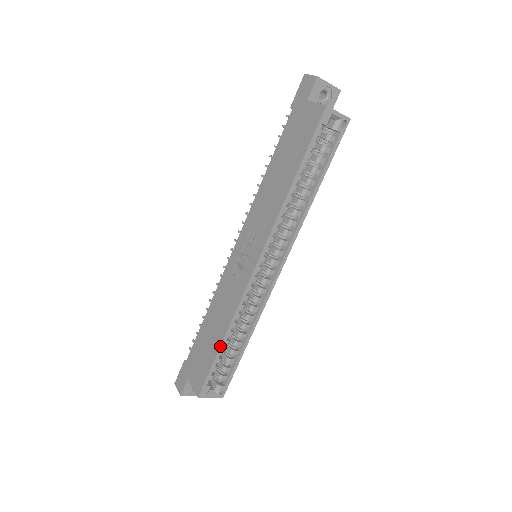
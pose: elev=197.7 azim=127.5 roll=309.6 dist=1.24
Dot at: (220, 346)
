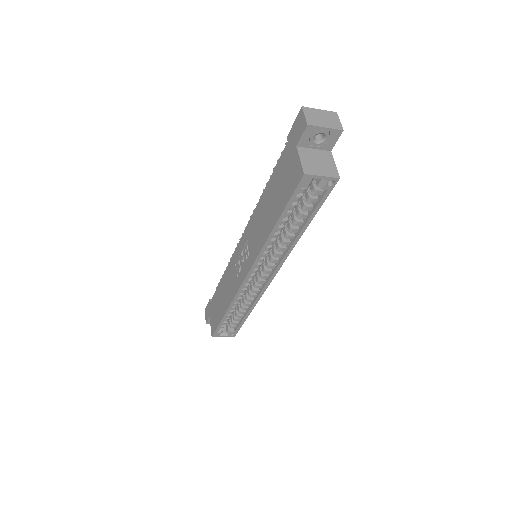
Dot at: (223, 316)
